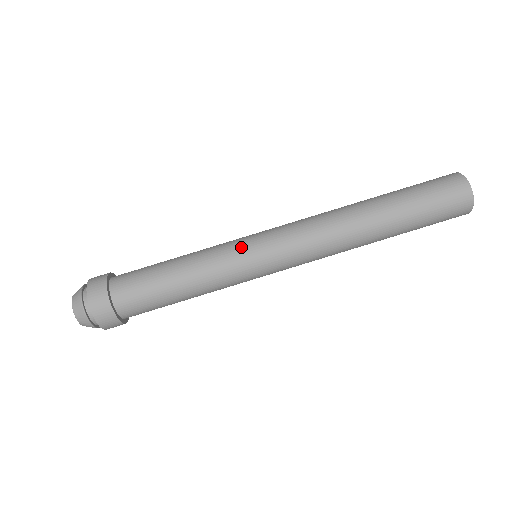
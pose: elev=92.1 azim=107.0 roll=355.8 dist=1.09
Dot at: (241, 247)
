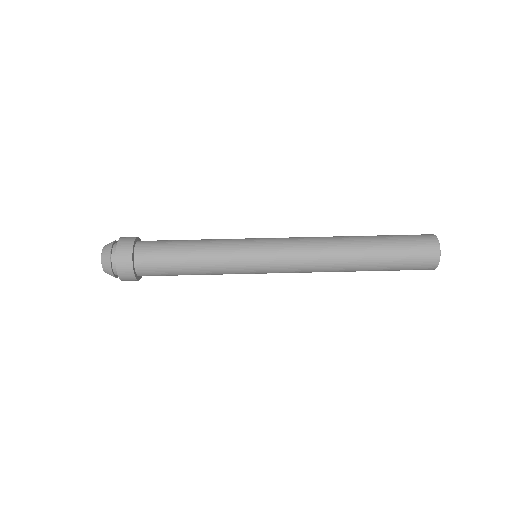
Dot at: (246, 257)
